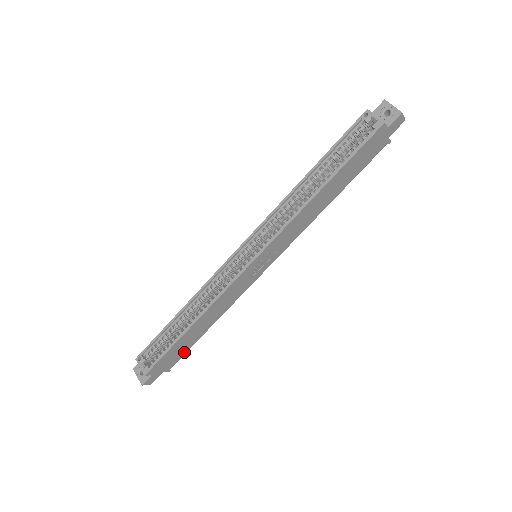
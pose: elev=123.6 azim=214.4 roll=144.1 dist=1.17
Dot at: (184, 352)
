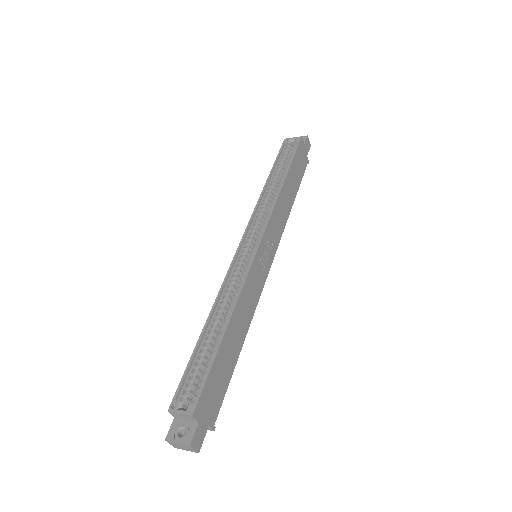
Dot at: (225, 387)
